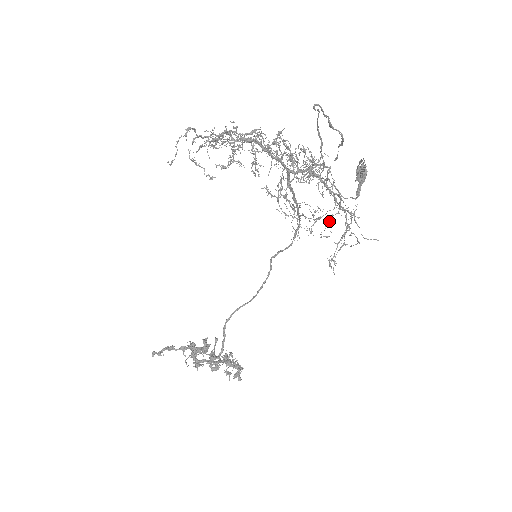
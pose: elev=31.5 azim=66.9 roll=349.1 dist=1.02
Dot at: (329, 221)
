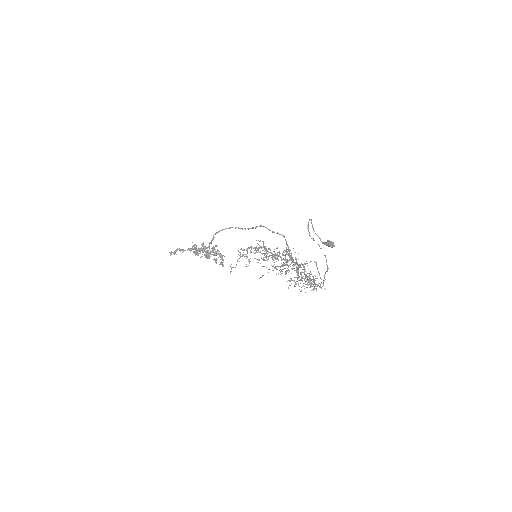
Dot at: (305, 276)
